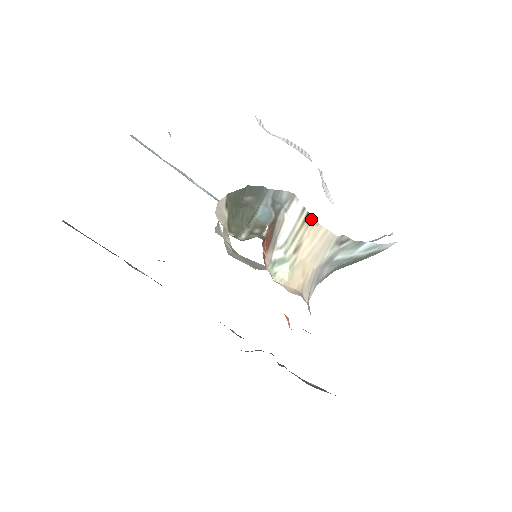
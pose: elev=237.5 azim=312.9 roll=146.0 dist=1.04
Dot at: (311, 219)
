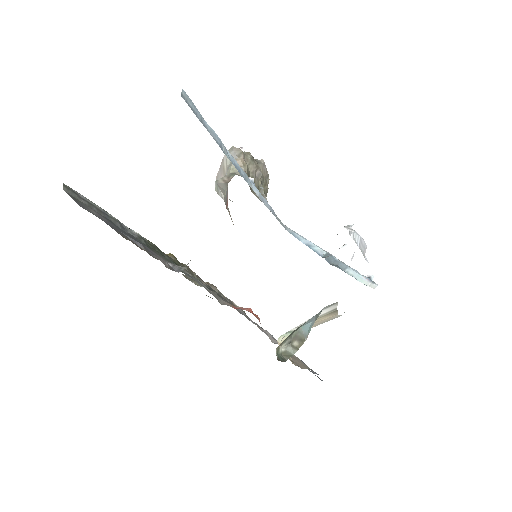
Dot at: (335, 313)
